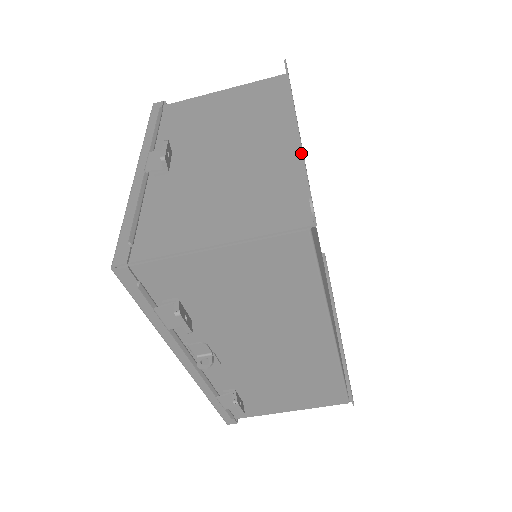
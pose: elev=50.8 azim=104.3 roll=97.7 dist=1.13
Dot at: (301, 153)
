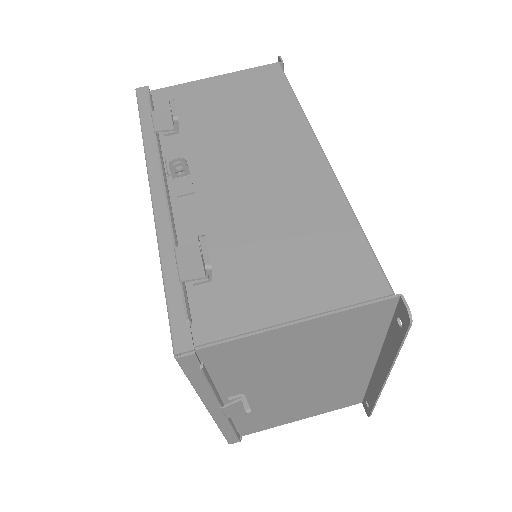
Dot at: occluded
